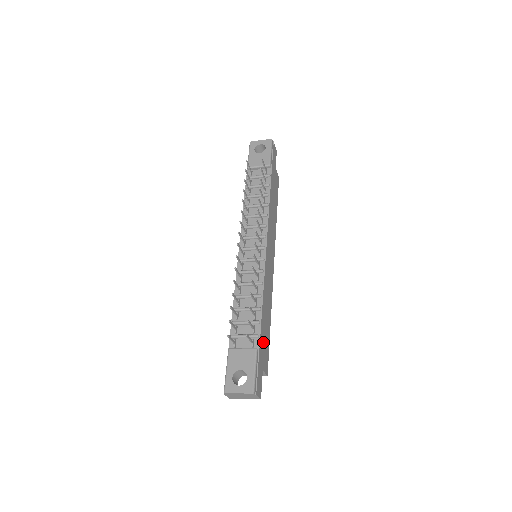
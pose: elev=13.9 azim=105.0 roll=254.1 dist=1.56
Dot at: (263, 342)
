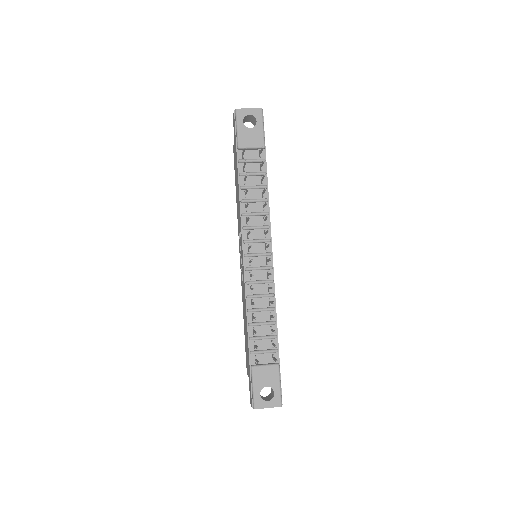
Dot at: occluded
